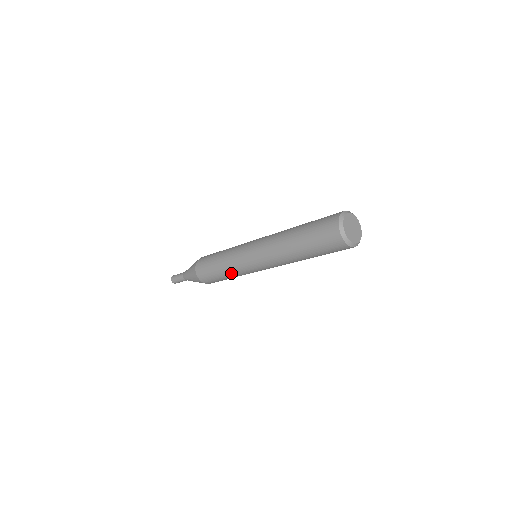
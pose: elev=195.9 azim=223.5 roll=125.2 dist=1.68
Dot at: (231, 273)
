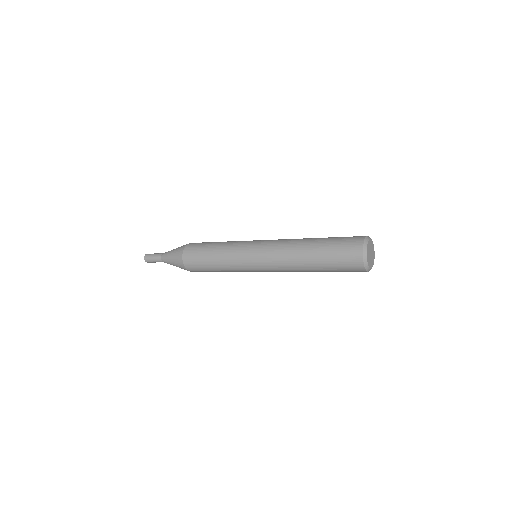
Dot at: (224, 265)
